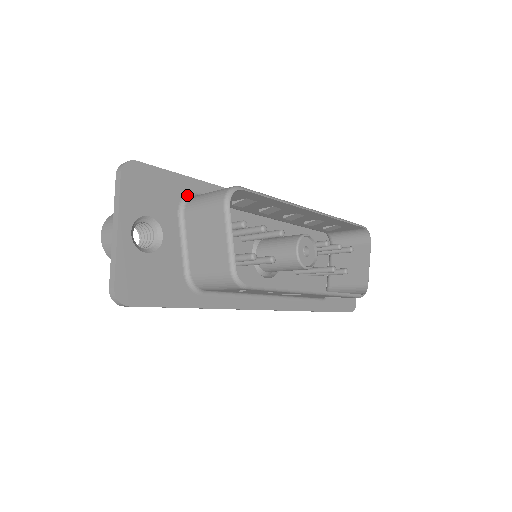
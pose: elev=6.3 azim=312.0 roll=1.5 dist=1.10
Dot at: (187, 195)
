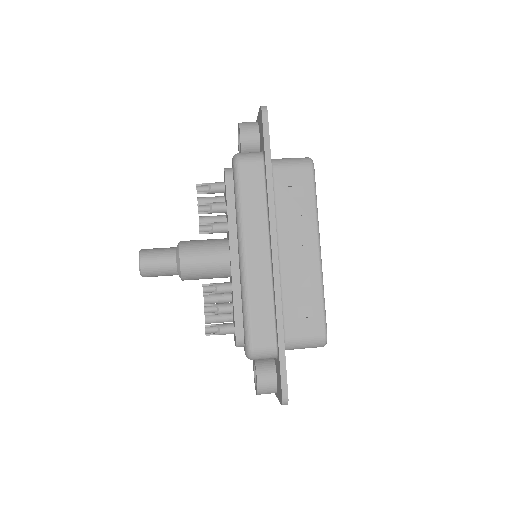
Dot at: occluded
